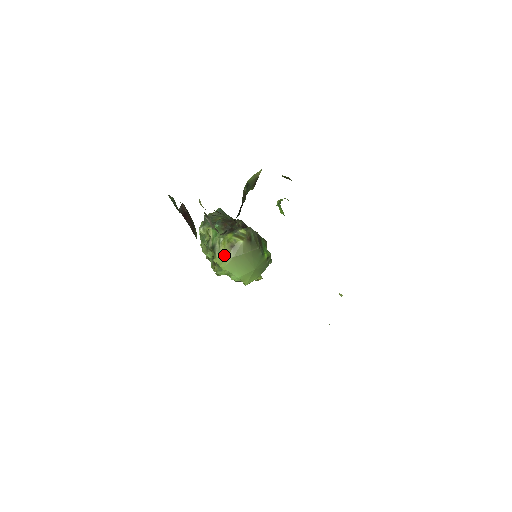
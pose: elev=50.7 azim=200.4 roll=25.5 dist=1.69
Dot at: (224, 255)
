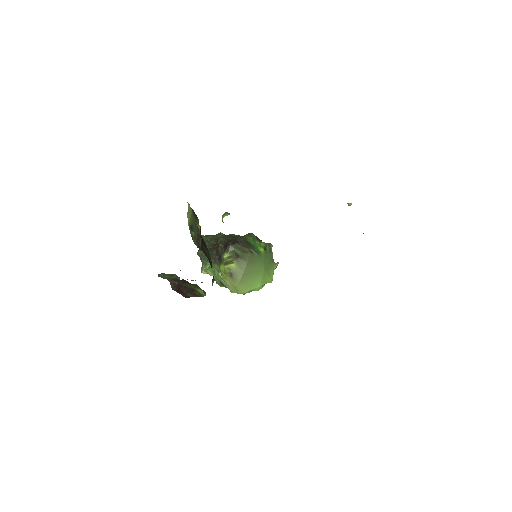
Dot at: (233, 286)
